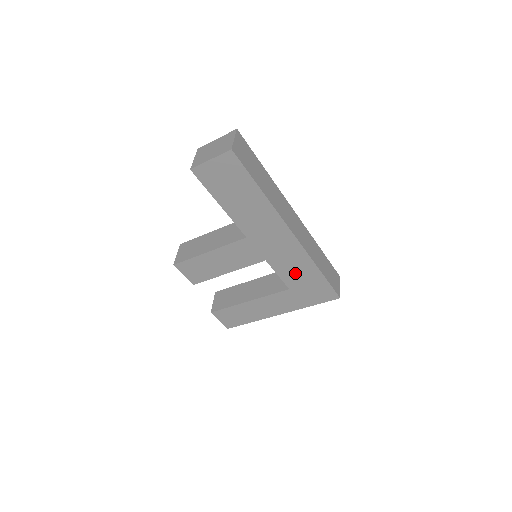
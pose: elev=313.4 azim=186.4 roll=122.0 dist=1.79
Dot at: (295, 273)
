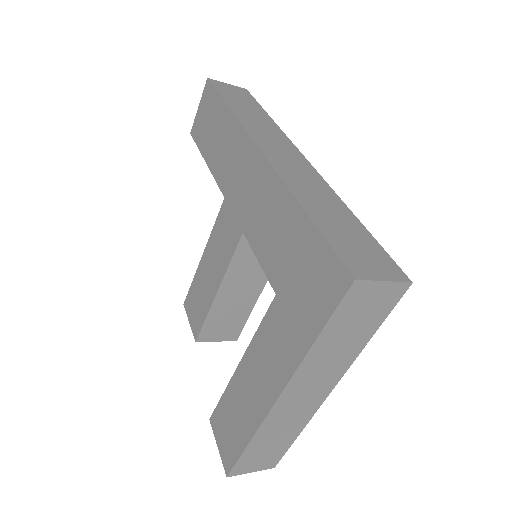
Dot at: (275, 240)
